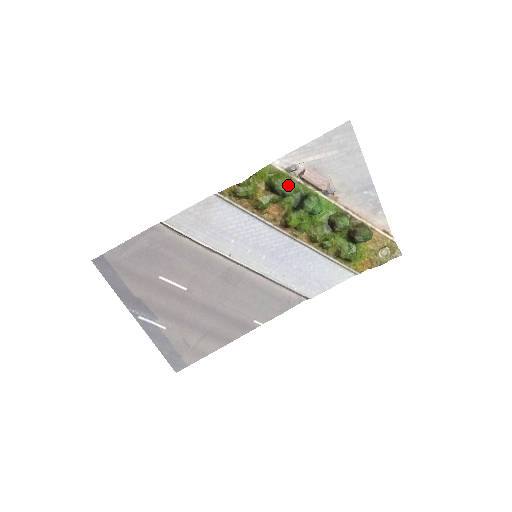
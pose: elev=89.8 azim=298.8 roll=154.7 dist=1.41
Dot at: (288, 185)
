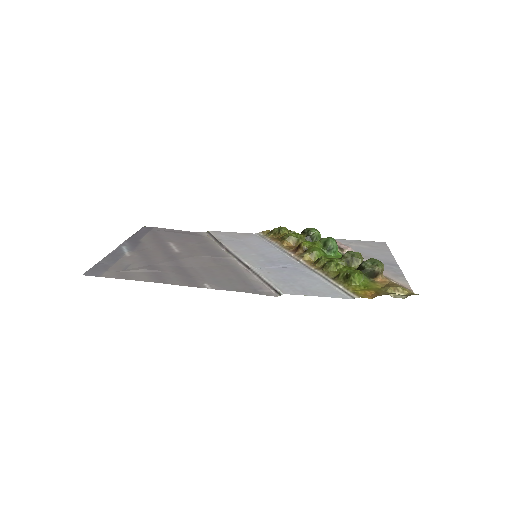
Dot at: (315, 229)
